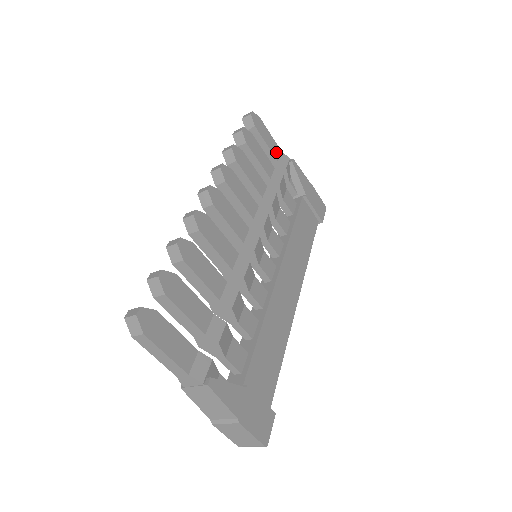
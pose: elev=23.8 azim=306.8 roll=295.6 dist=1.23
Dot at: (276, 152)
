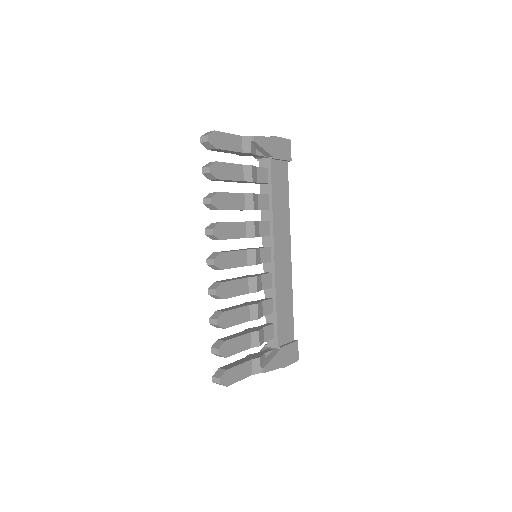
Dot at: (238, 145)
